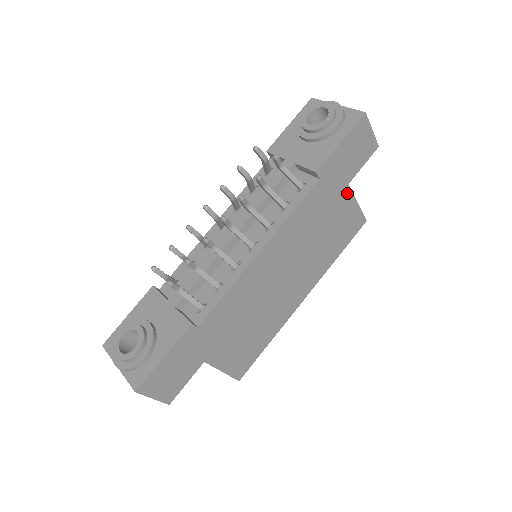
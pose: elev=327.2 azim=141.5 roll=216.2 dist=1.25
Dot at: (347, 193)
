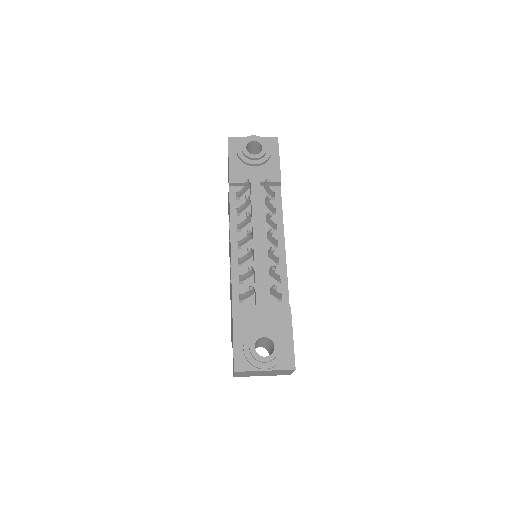
Dot at: occluded
